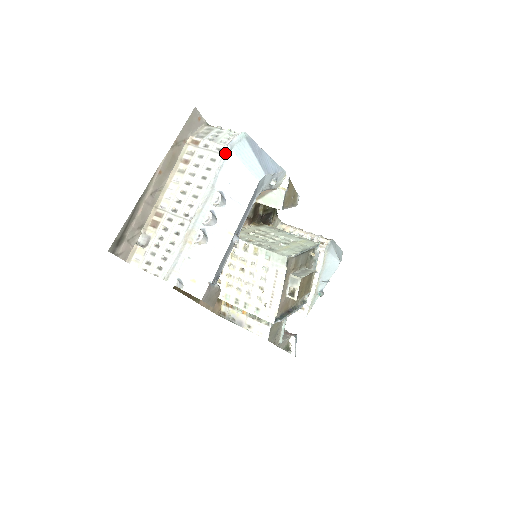
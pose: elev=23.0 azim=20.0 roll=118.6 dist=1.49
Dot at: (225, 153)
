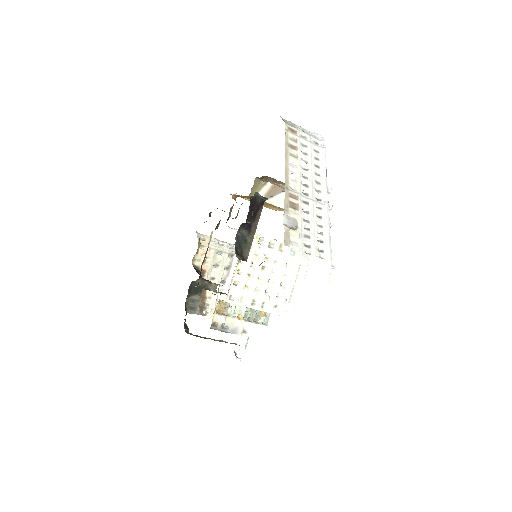
Dot at: (325, 147)
